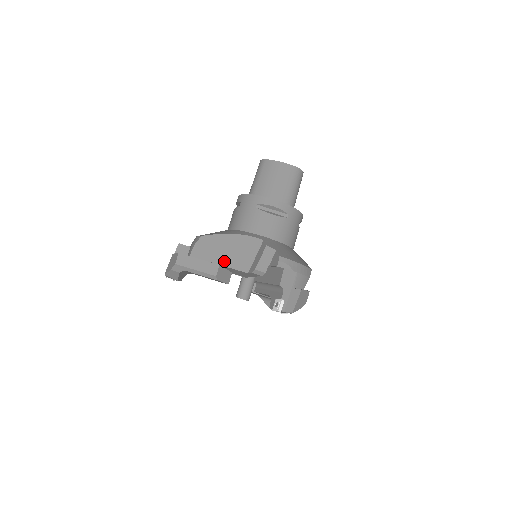
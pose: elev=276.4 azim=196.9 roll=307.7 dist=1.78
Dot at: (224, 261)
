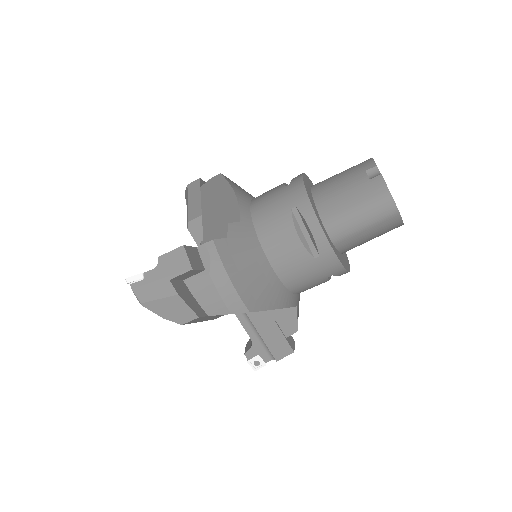
Dot at: occluded
